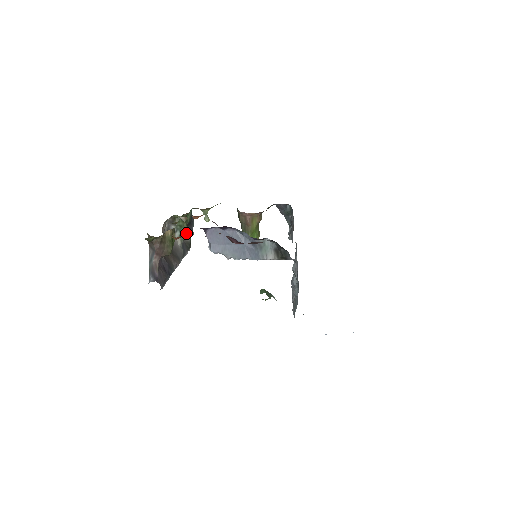
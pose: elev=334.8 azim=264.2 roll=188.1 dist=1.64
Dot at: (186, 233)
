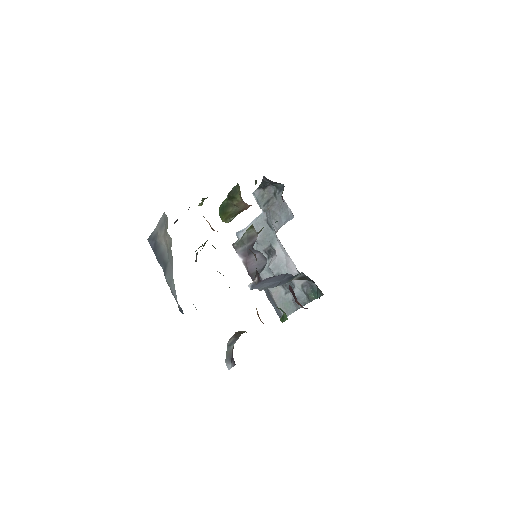
Dot at: occluded
